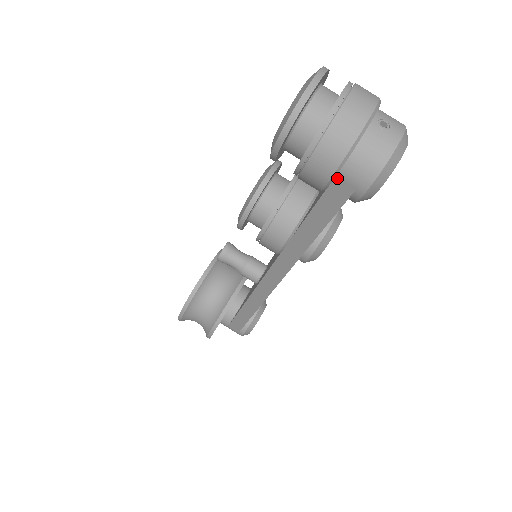
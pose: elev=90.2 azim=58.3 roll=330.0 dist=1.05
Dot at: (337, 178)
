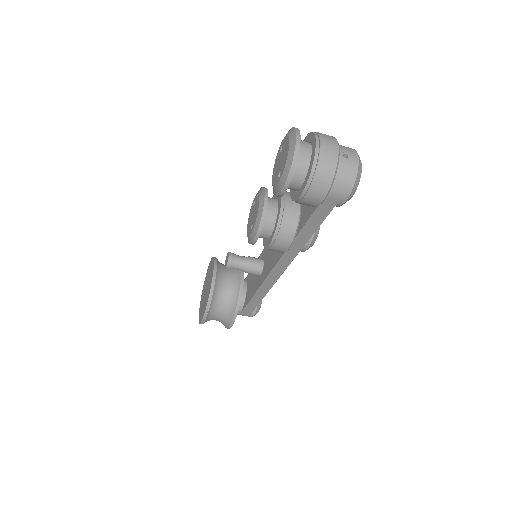
Dot at: (326, 197)
